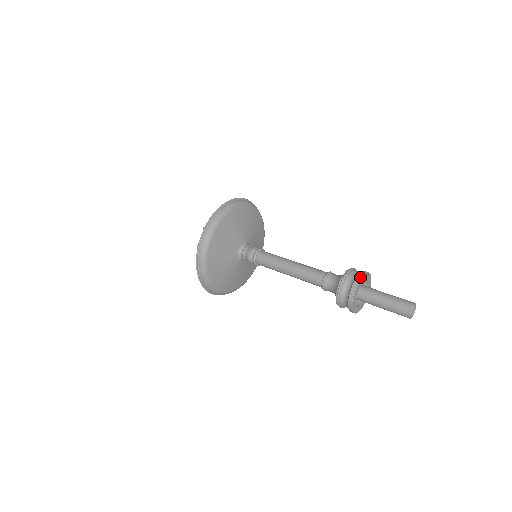
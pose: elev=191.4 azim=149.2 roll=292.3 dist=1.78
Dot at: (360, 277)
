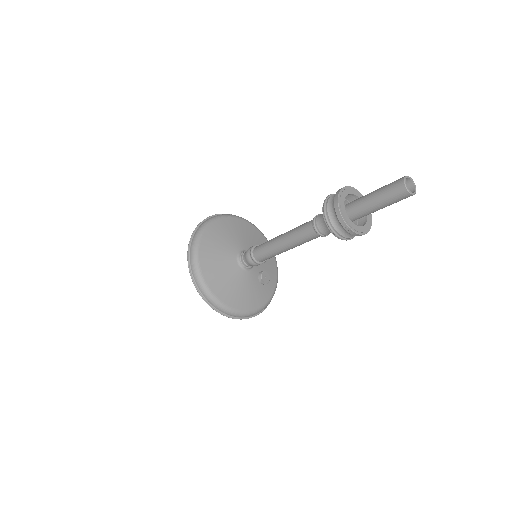
Dot at: (345, 186)
